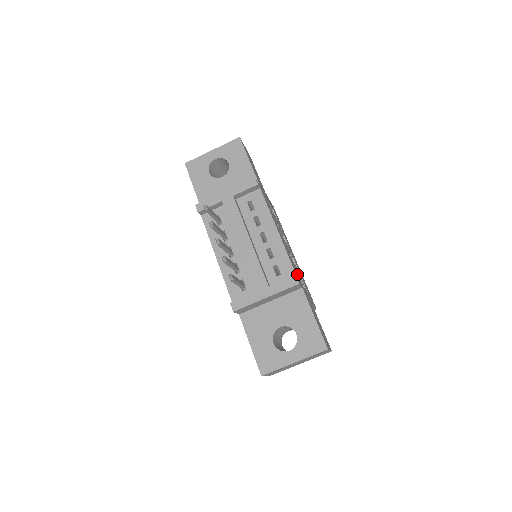
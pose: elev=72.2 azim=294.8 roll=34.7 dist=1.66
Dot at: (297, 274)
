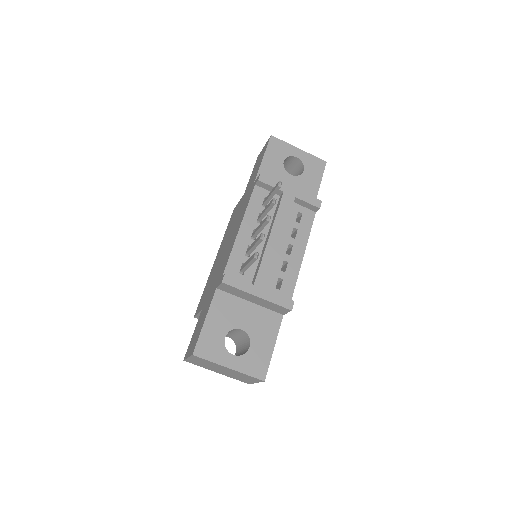
Dot at: occluded
